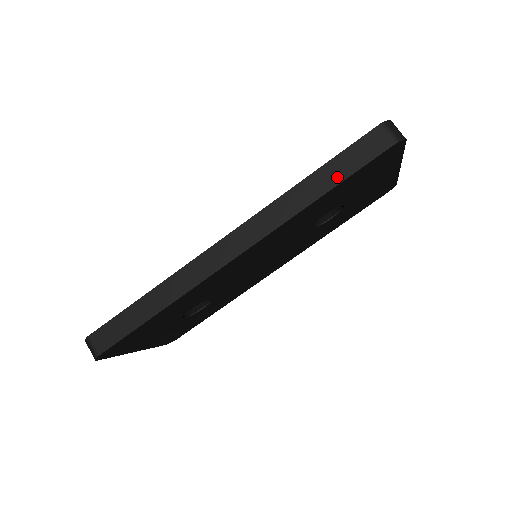
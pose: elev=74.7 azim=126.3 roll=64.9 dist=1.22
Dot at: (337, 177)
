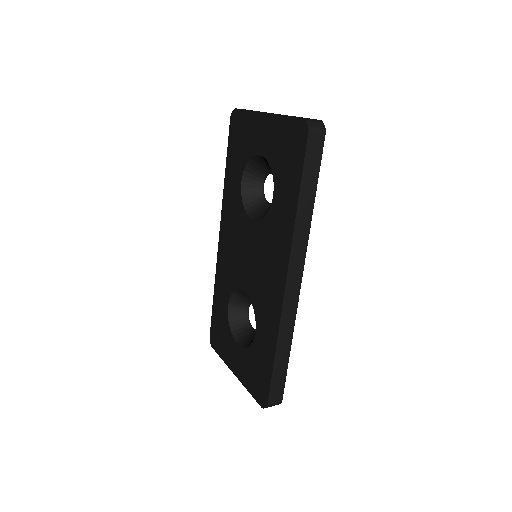
Dot at: (313, 185)
